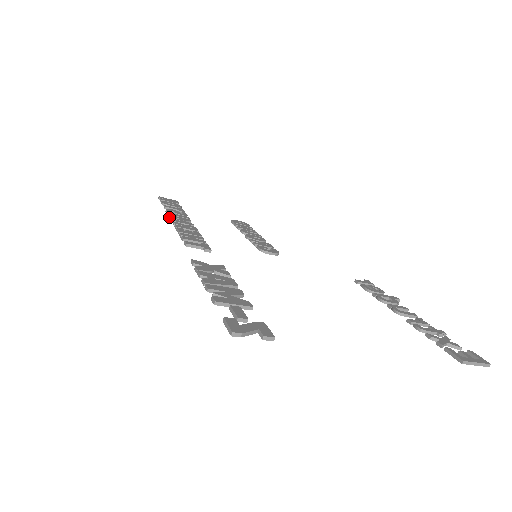
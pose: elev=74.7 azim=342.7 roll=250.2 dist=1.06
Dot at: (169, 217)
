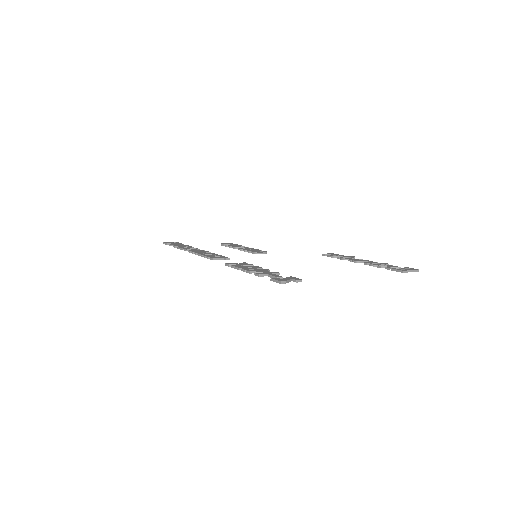
Dot at: (184, 250)
